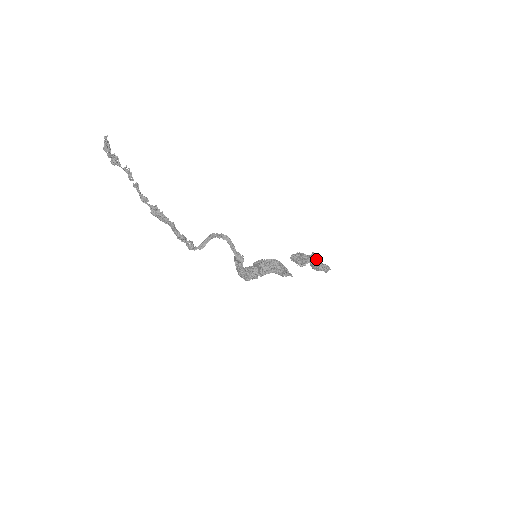
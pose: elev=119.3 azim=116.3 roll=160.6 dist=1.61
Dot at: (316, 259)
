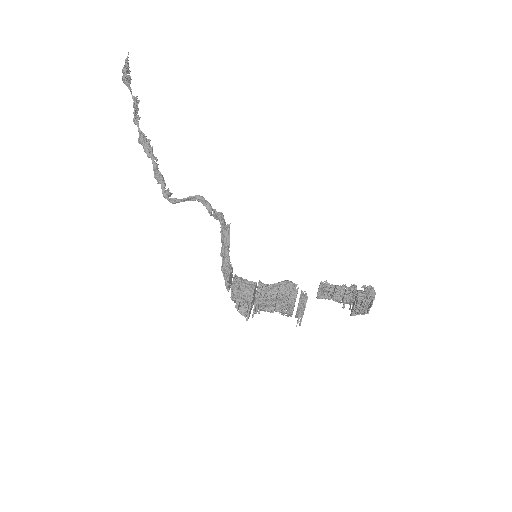
Dot at: (355, 287)
